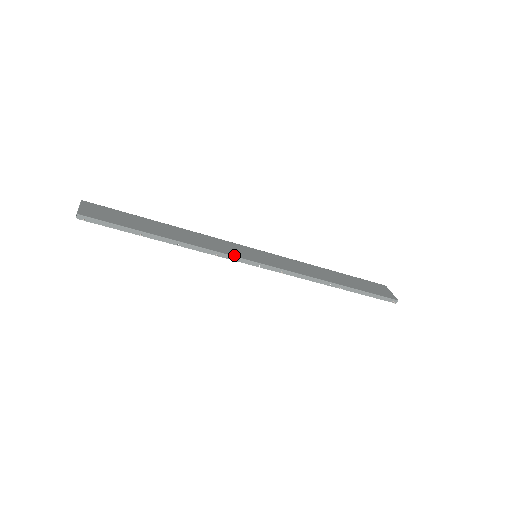
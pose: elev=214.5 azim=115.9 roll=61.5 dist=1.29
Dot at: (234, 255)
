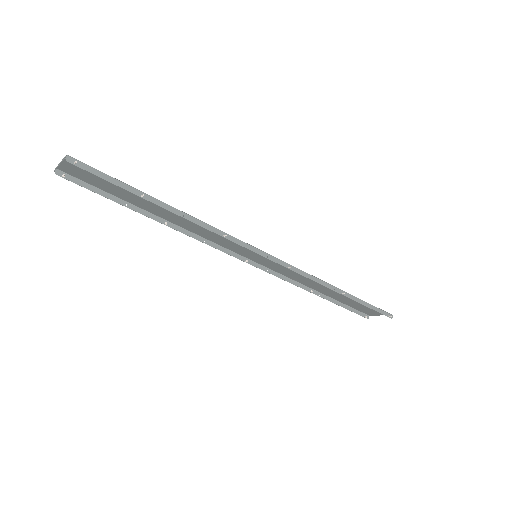
Dot at: (240, 241)
